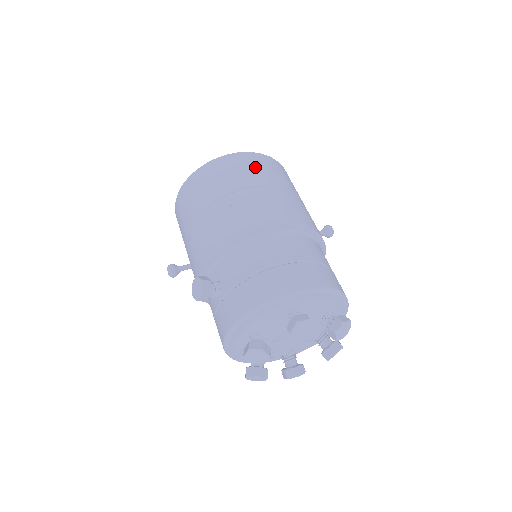
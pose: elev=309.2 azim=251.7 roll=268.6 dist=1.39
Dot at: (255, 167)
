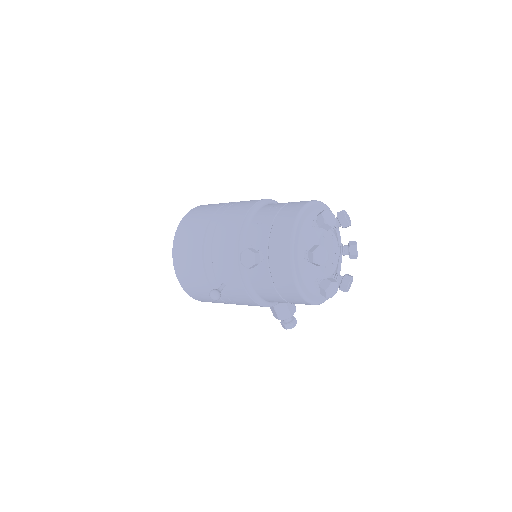
Dot at: (210, 205)
